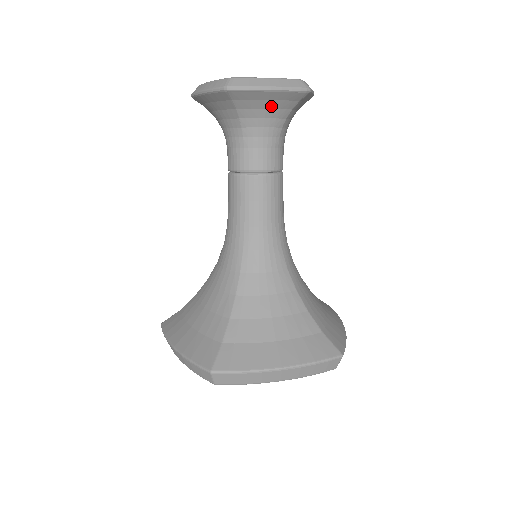
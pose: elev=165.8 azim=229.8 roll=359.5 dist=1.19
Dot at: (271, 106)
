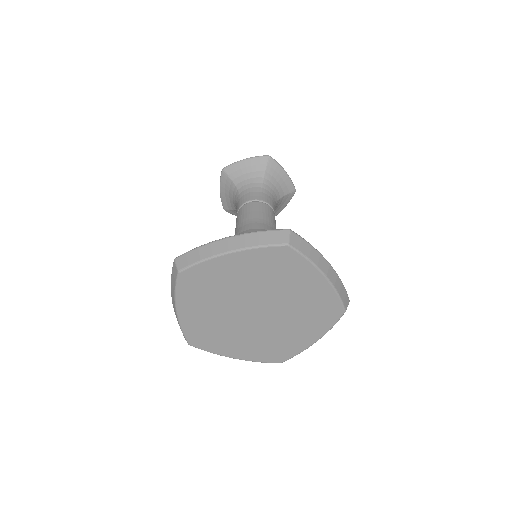
Dot at: (280, 183)
